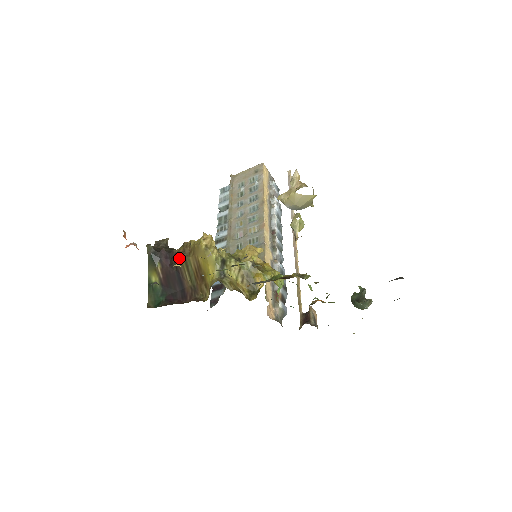
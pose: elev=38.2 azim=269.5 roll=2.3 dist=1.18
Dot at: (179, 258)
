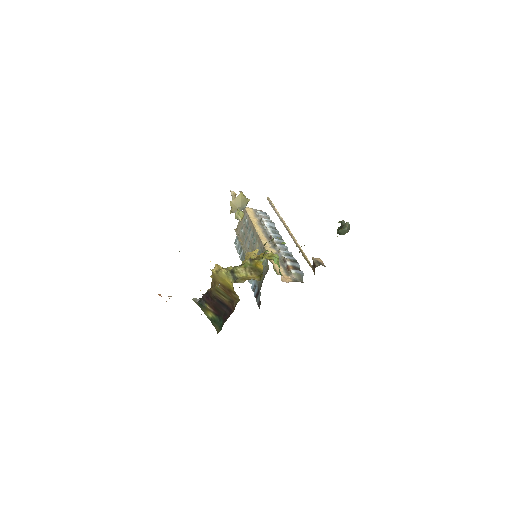
Dot at: (212, 291)
